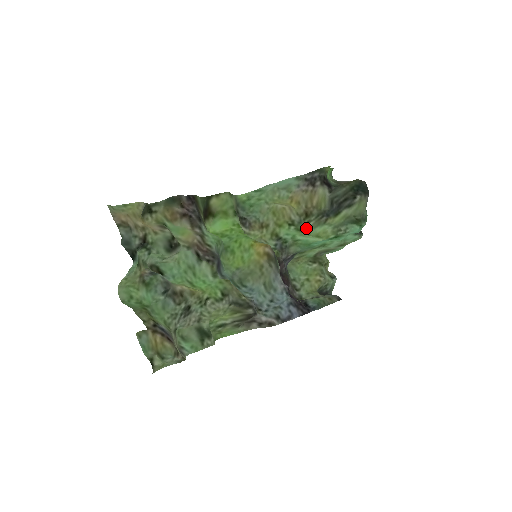
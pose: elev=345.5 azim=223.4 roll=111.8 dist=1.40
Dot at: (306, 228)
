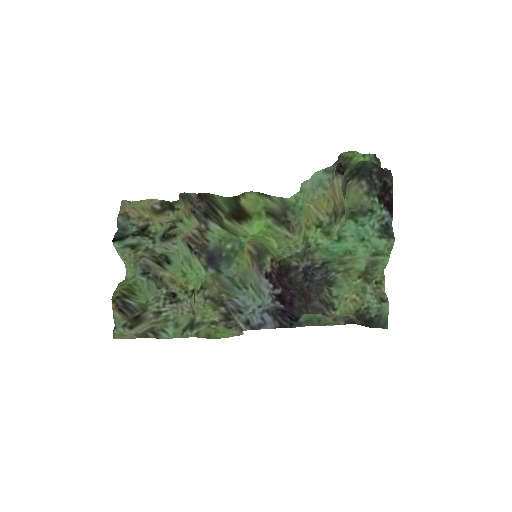
Dot at: occluded
